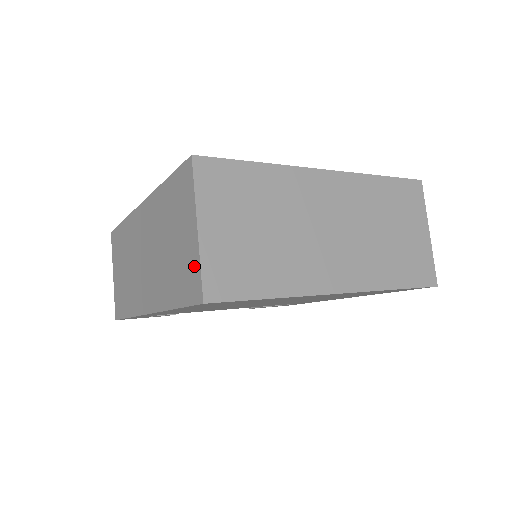
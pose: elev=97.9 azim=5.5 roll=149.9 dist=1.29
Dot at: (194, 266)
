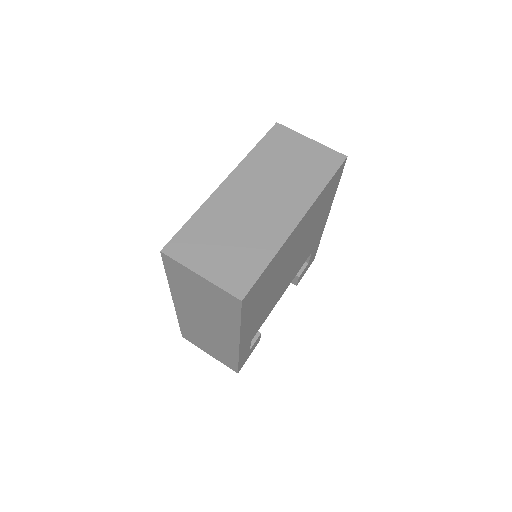
Dot at: (220, 292)
